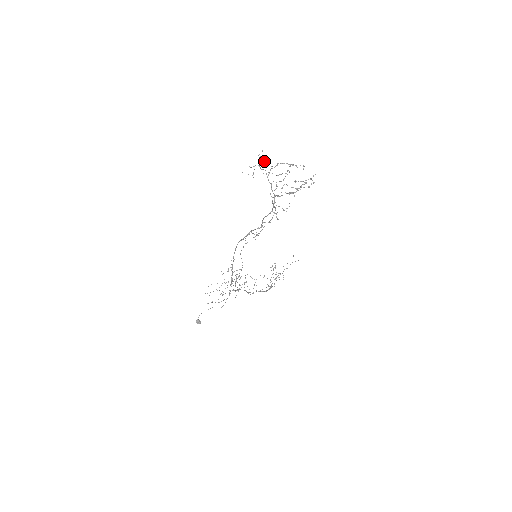
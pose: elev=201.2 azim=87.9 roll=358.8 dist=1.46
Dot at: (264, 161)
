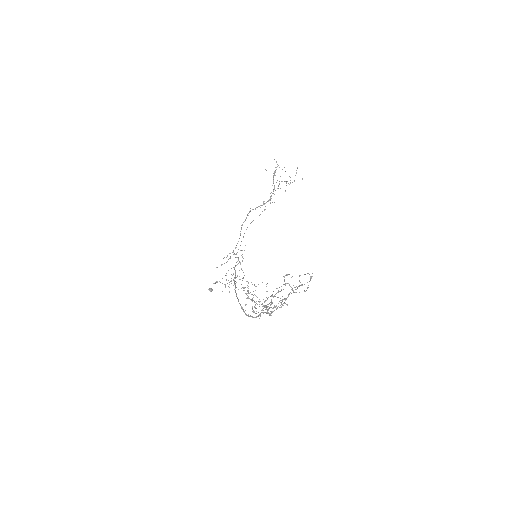
Dot at: occluded
